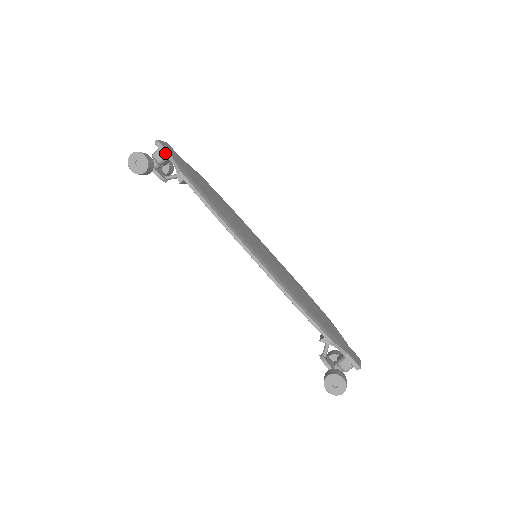
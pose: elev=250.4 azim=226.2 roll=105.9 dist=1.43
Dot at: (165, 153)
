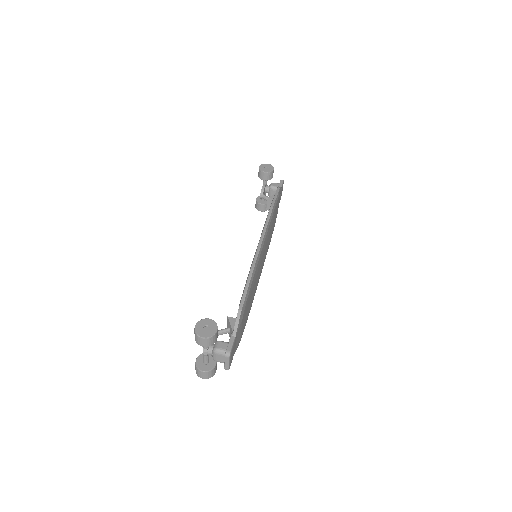
Dot at: (280, 185)
